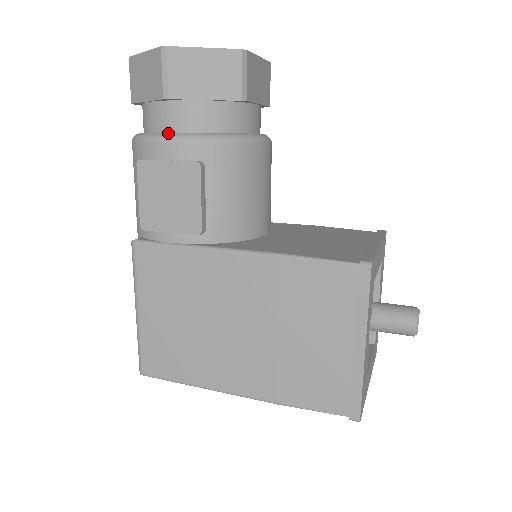
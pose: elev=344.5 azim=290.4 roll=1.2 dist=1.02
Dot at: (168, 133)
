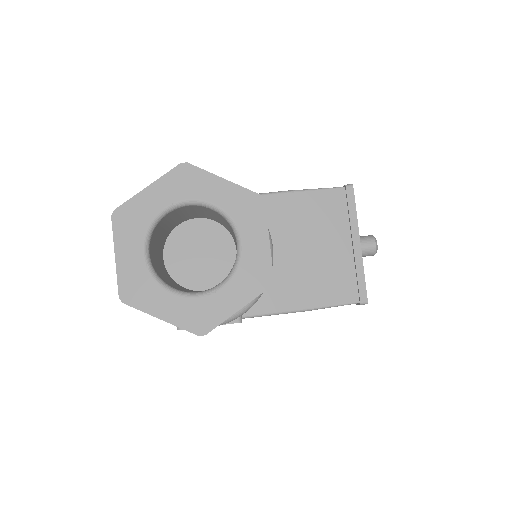
Dot at: occluded
